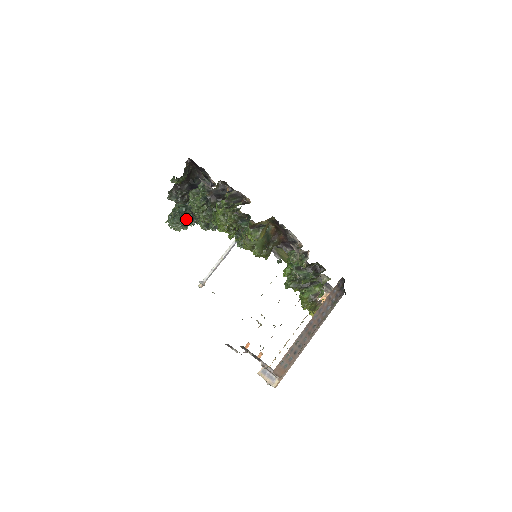
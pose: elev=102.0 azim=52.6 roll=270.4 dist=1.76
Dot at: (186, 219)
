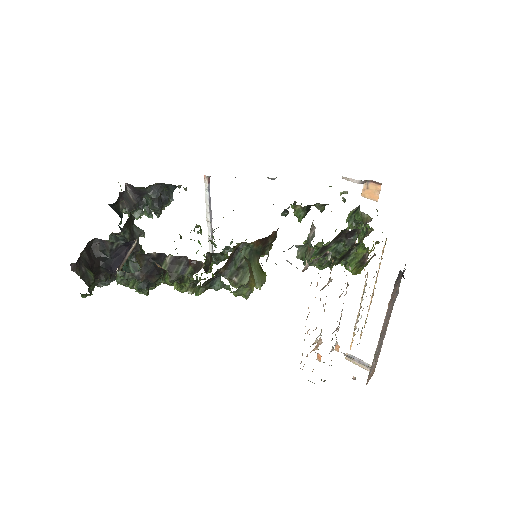
Dot at: occluded
